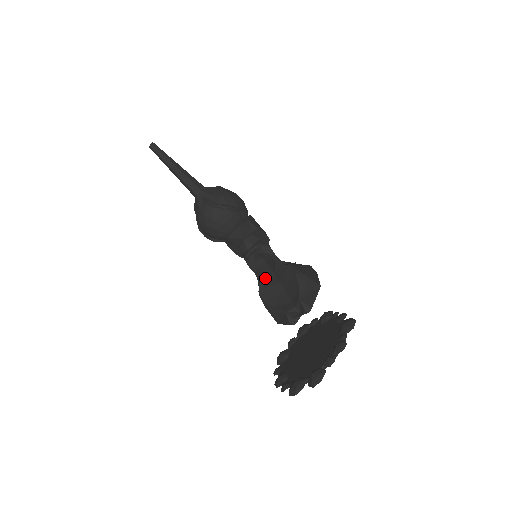
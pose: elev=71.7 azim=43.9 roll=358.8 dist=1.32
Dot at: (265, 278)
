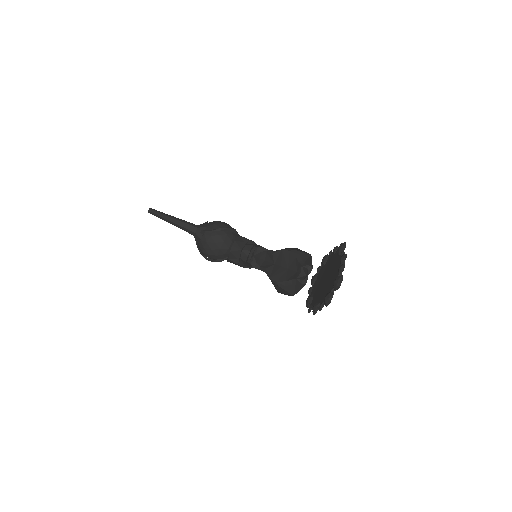
Dot at: (269, 268)
